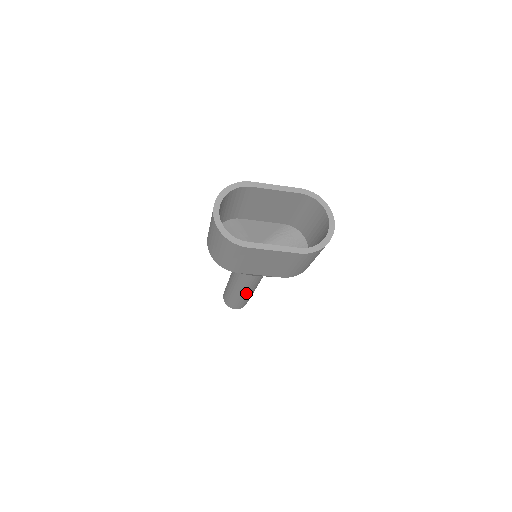
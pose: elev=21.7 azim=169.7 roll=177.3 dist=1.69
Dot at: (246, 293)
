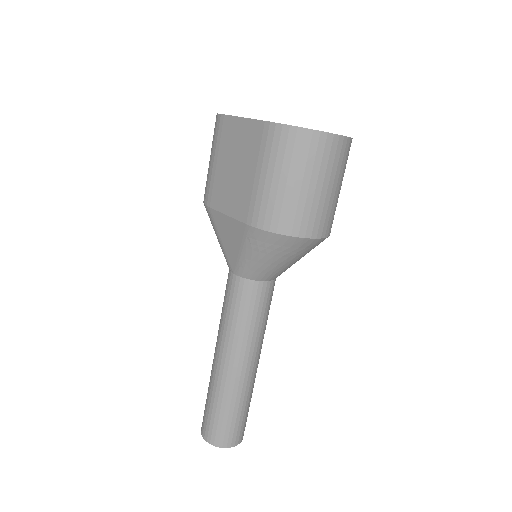
Dot at: (222, 358)
